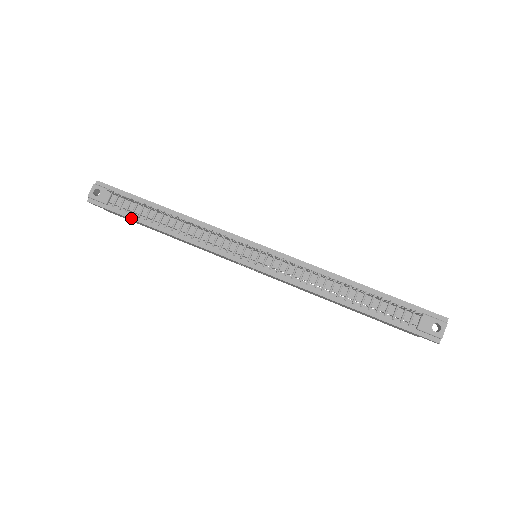
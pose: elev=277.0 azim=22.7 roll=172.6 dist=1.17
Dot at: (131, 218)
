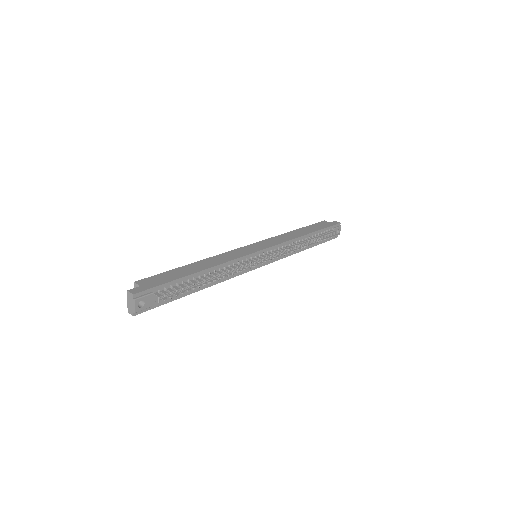
Dot at: (176, 299)
